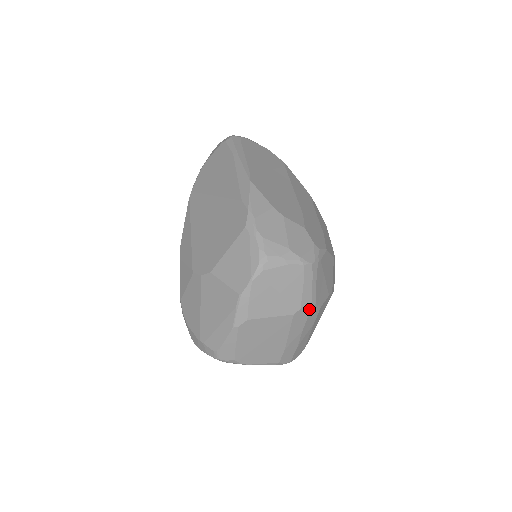
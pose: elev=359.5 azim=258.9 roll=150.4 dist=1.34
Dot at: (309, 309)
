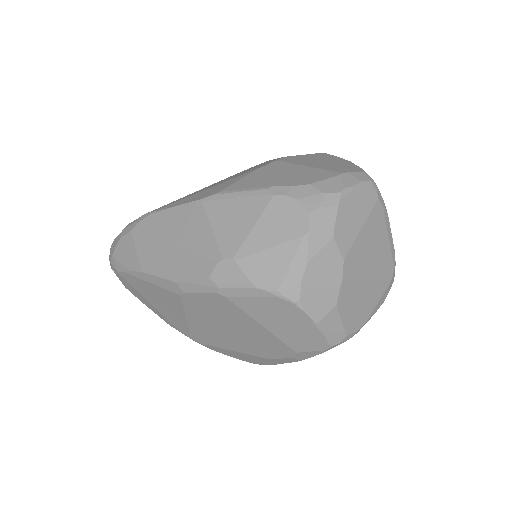
Dot at: occluded
